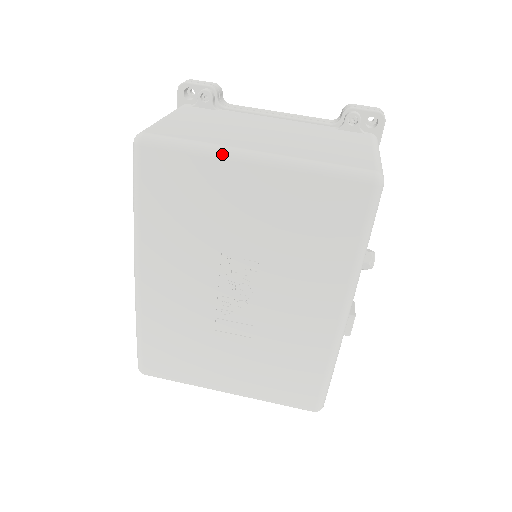
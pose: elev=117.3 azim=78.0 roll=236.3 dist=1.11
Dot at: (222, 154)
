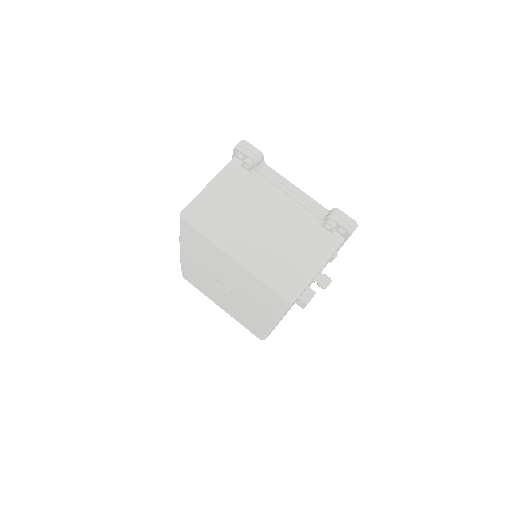
Dot at: (220, 247)
